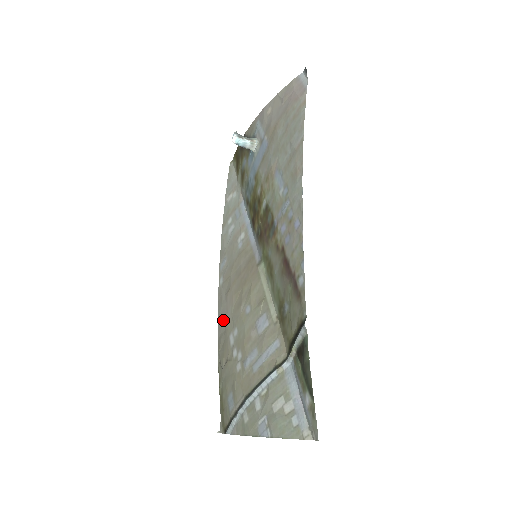
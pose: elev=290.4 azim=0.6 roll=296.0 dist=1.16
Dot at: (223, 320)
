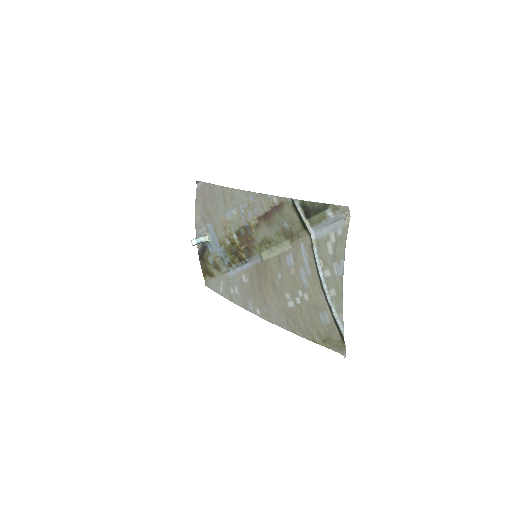
Dot at: (279, 315)
